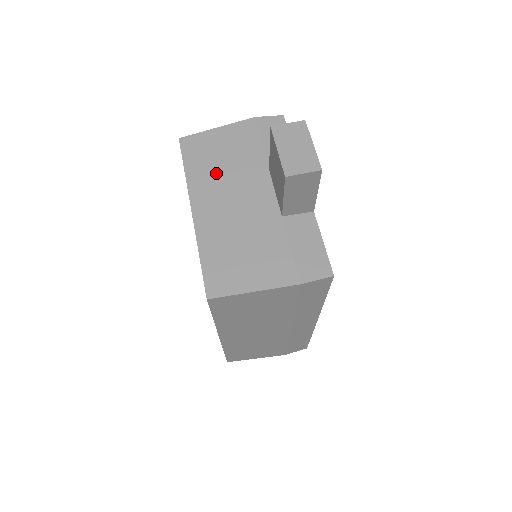
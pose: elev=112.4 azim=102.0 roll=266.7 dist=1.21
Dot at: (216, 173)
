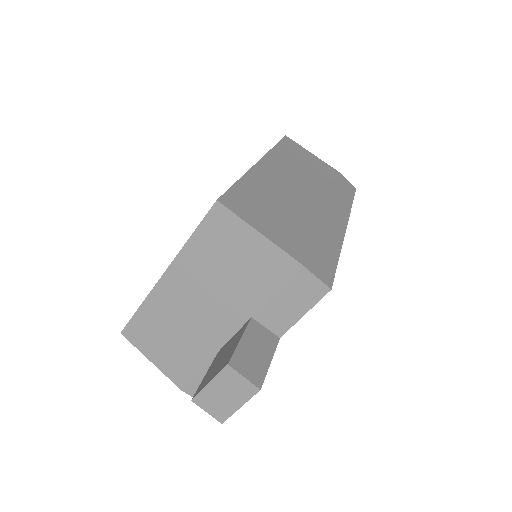
Dot at: (211, 270)
